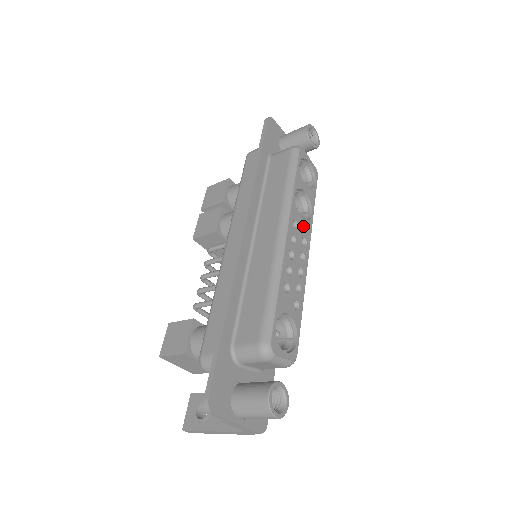
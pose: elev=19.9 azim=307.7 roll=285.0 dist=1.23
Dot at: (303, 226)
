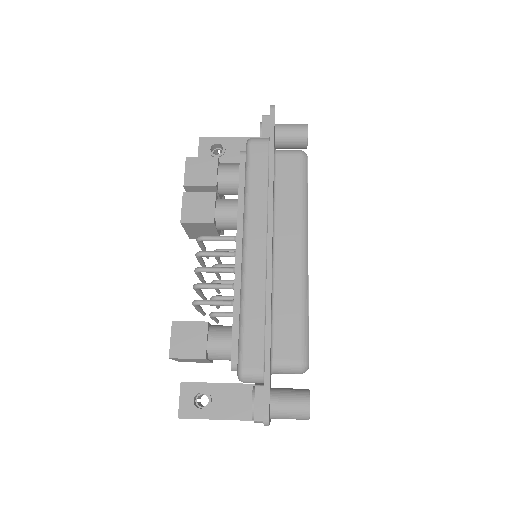
Dot at: occluded
